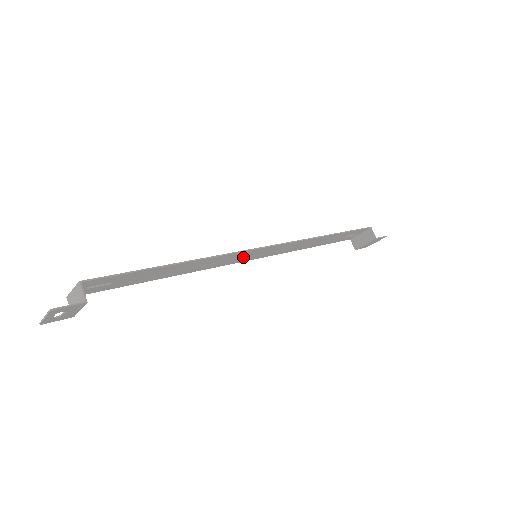
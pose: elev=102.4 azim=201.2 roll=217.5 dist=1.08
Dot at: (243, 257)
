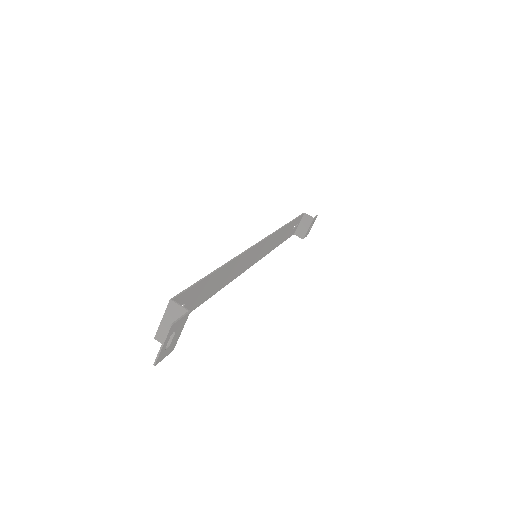
Dot at: (248, 260)
